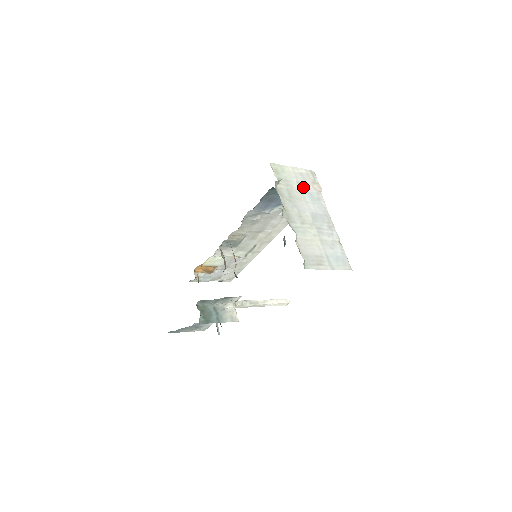
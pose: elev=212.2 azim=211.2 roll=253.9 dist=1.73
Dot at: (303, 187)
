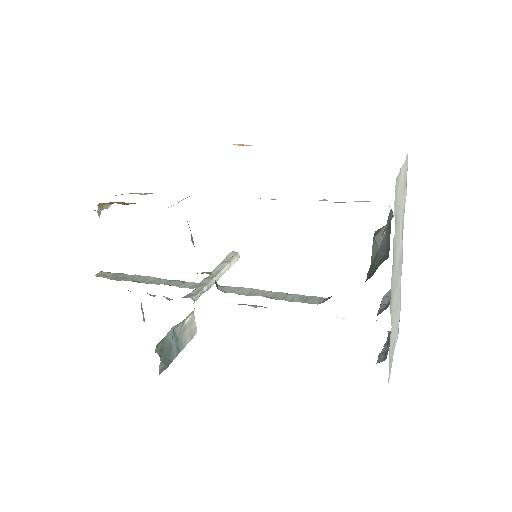
Dot at: (401, 208)
